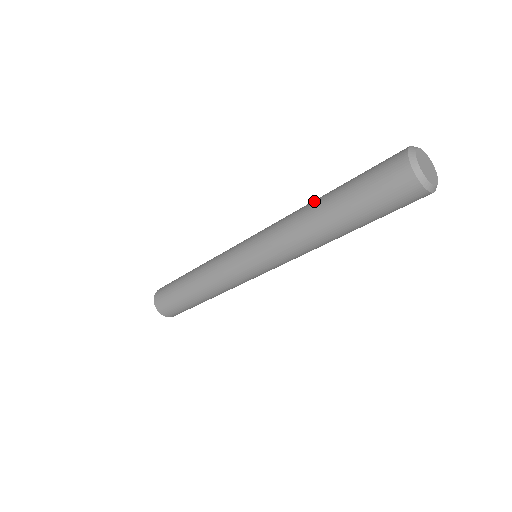
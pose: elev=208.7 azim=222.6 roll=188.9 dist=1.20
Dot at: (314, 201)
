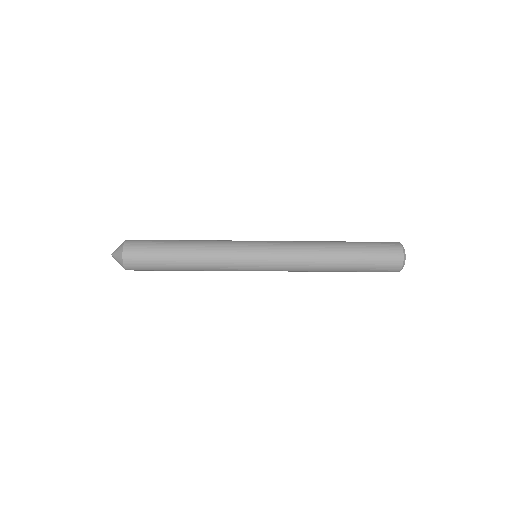
Dot at: (328, 241)
